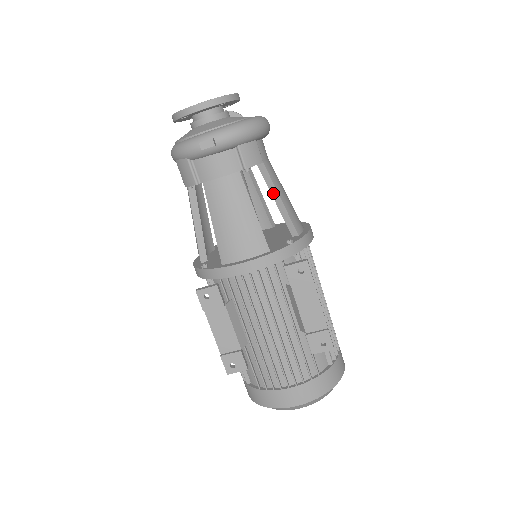
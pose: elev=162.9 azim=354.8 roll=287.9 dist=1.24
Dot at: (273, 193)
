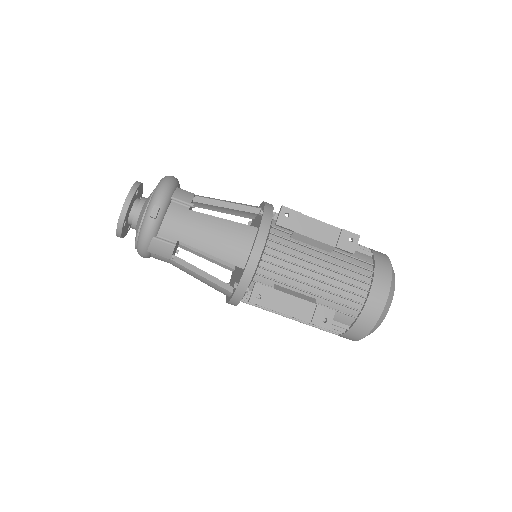
Dot at: (220, 205)
